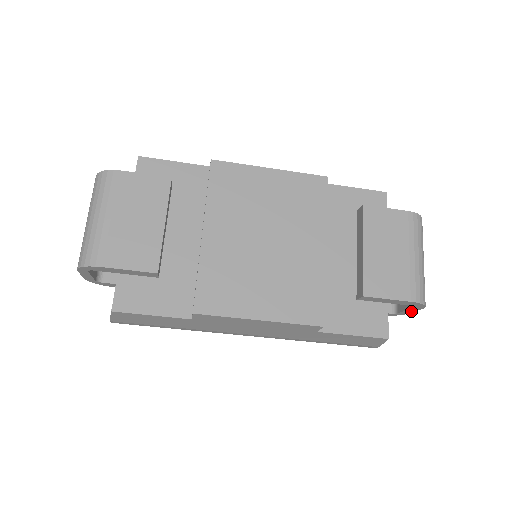
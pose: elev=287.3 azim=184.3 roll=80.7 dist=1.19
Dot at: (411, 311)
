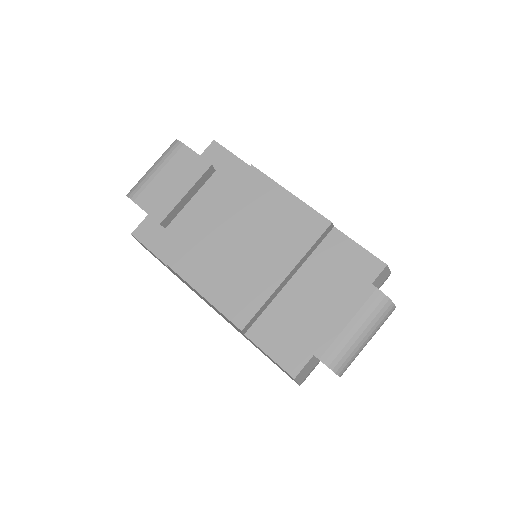
Dot at: occluded
